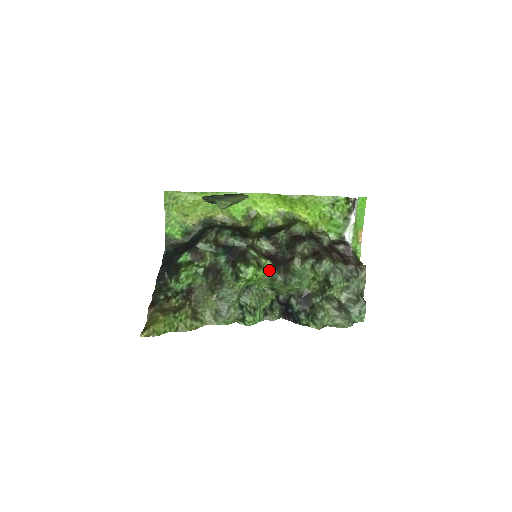
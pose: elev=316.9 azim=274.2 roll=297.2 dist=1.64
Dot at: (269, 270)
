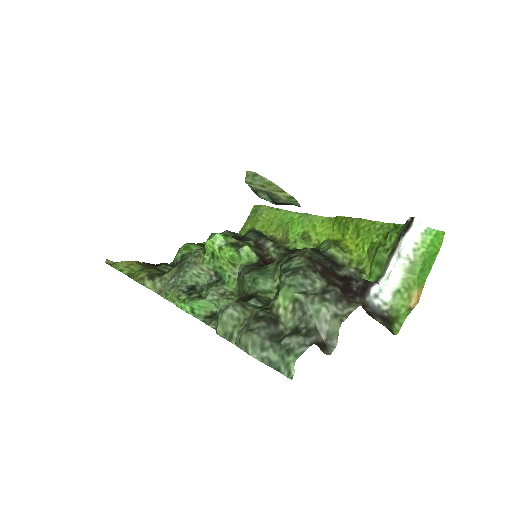
Dot at: occluded
